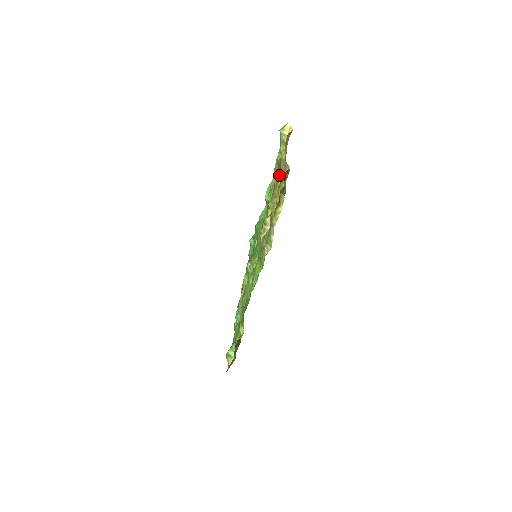
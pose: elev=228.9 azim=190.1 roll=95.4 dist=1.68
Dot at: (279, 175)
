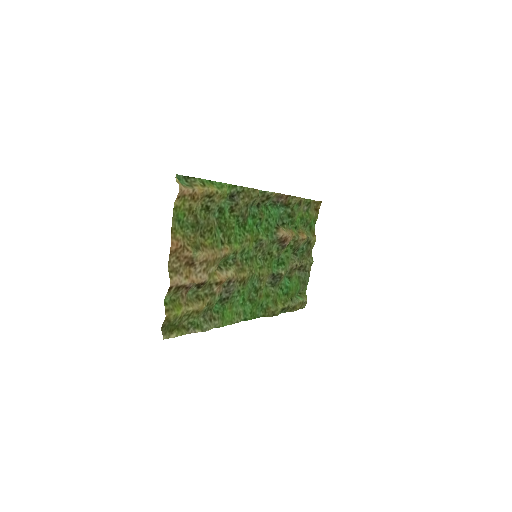
Dot at: (196, 241)
